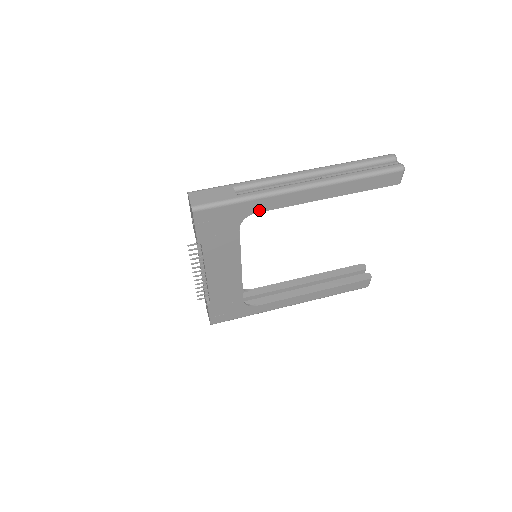
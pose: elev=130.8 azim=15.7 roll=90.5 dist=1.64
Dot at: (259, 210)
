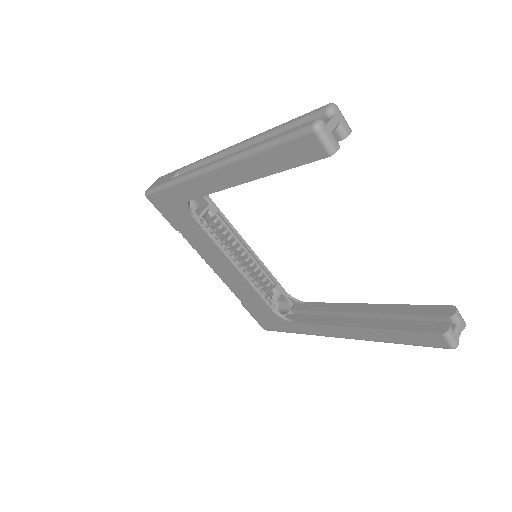
Dot at: (191, 197)
